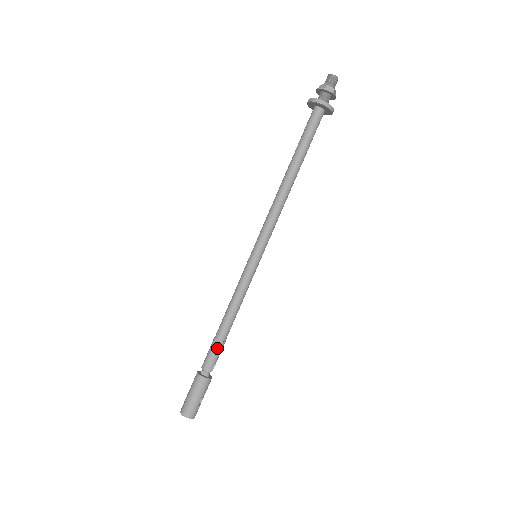
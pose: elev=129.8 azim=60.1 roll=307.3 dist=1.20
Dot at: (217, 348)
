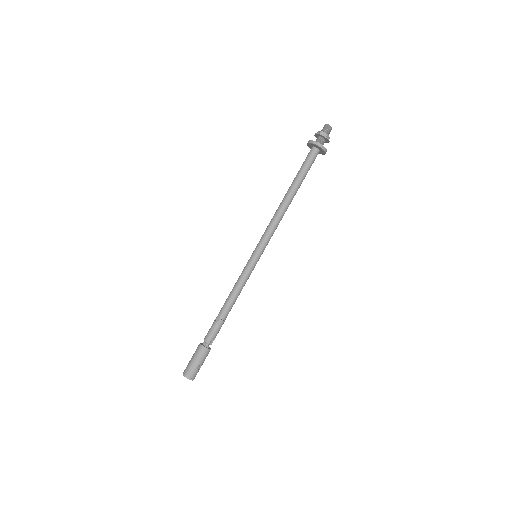
Dot at: (217, 324)
